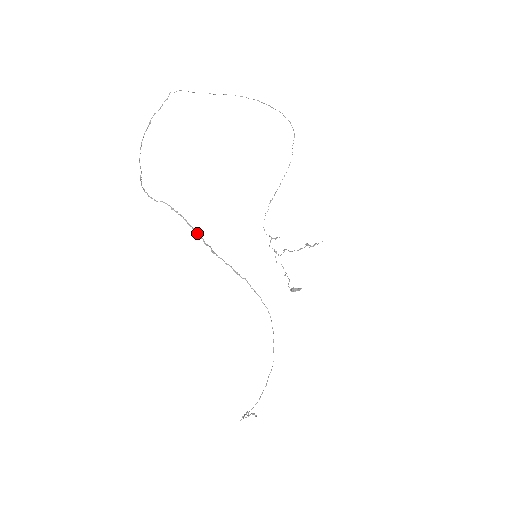
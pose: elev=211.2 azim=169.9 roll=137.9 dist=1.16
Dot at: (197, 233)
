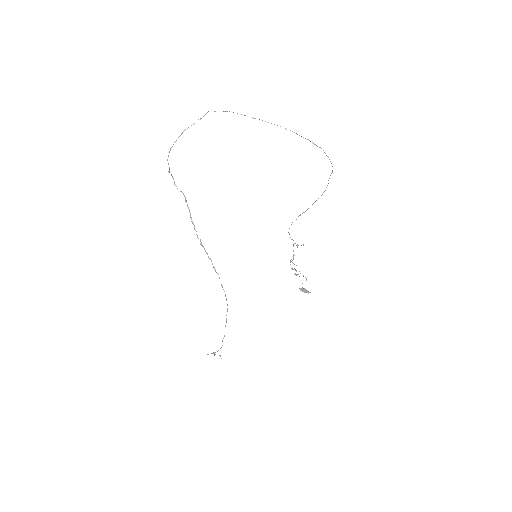
Dot at: (194, 226)
